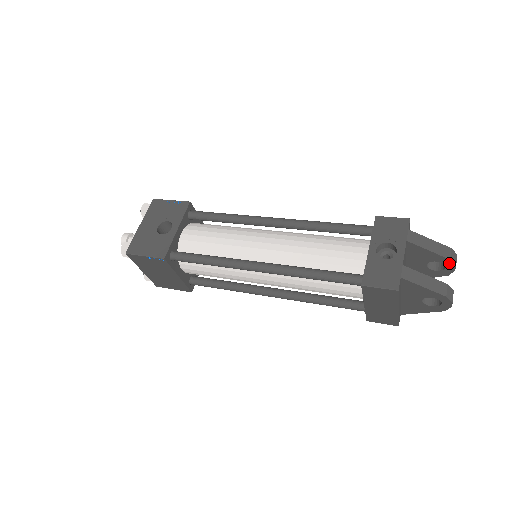
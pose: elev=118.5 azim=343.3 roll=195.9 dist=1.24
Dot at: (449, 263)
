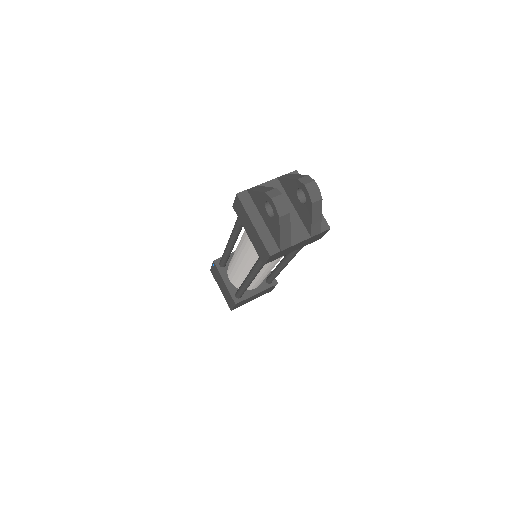
Dot at: (301, 185)
